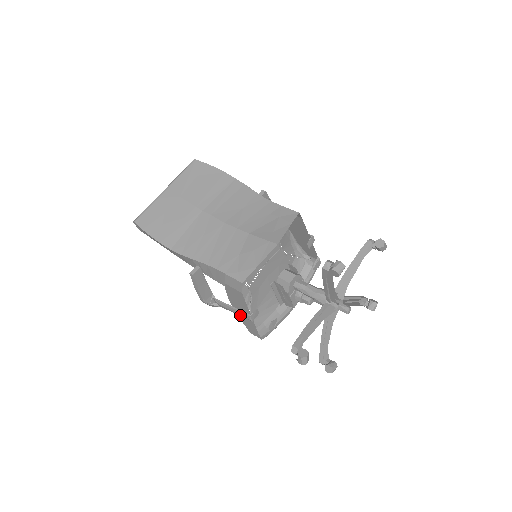
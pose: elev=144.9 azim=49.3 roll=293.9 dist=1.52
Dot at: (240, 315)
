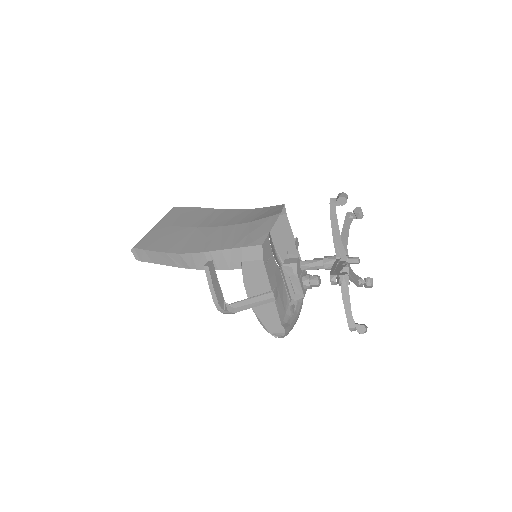
Dot at: (261, 302)
